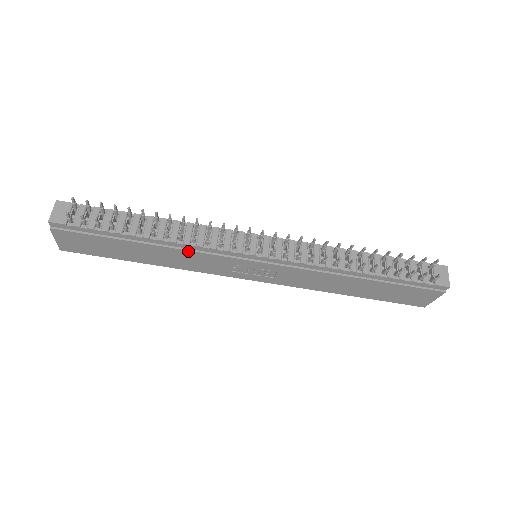
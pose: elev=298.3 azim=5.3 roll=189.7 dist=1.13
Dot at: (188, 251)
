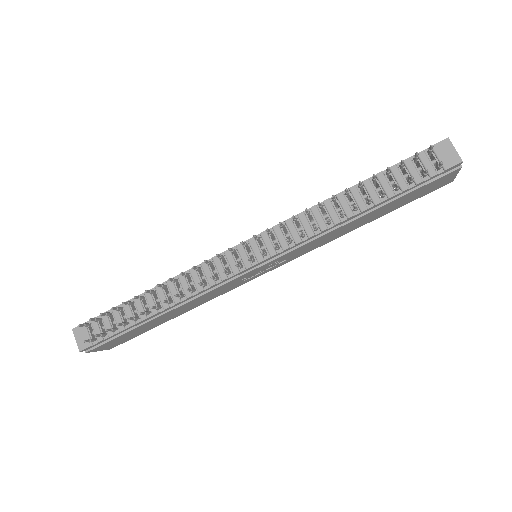
Dot at: (196, 298)
